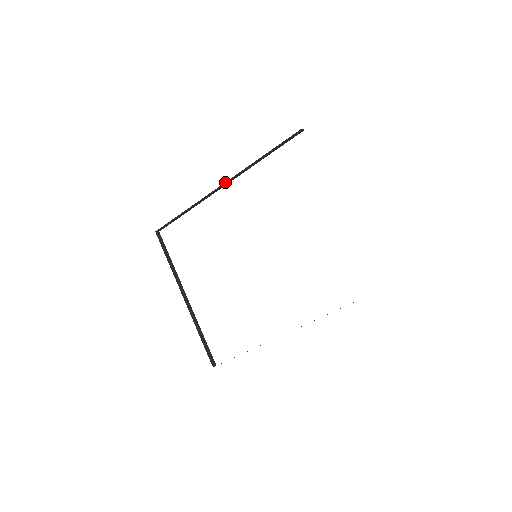
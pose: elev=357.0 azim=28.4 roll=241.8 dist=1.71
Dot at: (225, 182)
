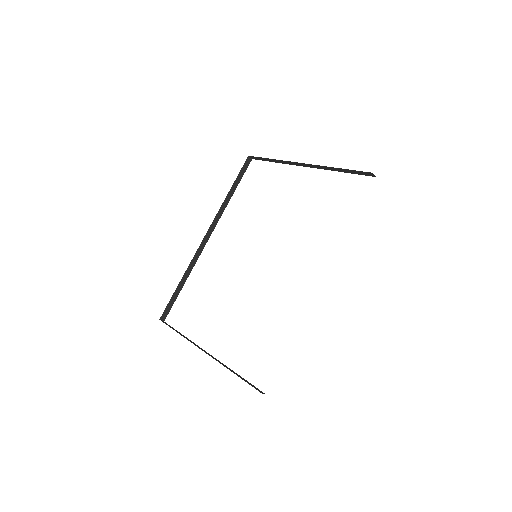
Dot at: (207, 232)
